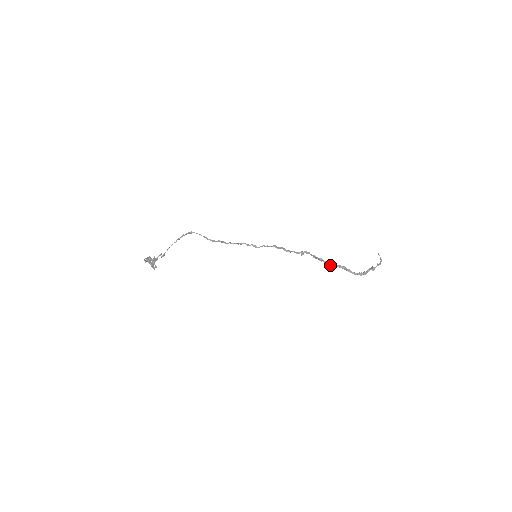
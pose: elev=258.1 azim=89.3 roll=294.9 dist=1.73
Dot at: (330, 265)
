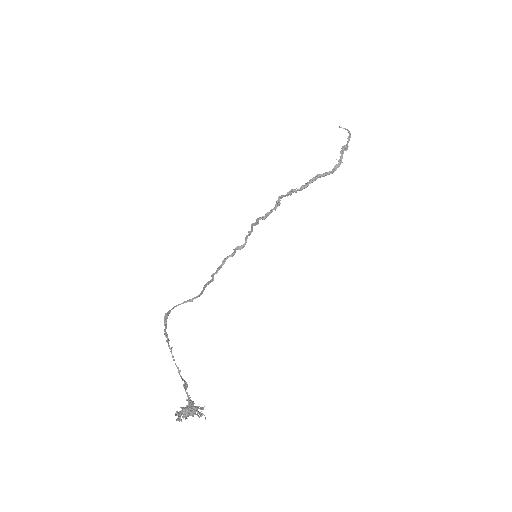
Dot at: occluded
